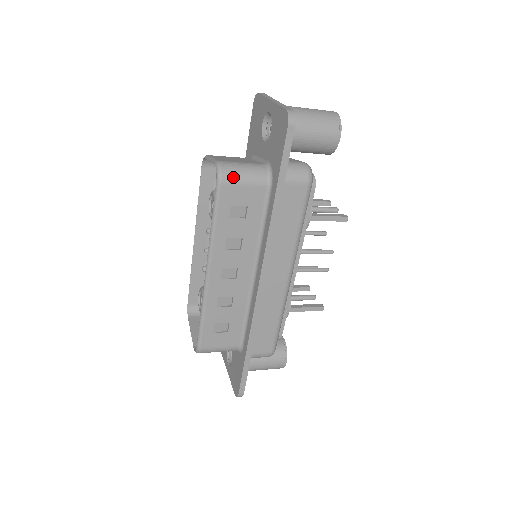
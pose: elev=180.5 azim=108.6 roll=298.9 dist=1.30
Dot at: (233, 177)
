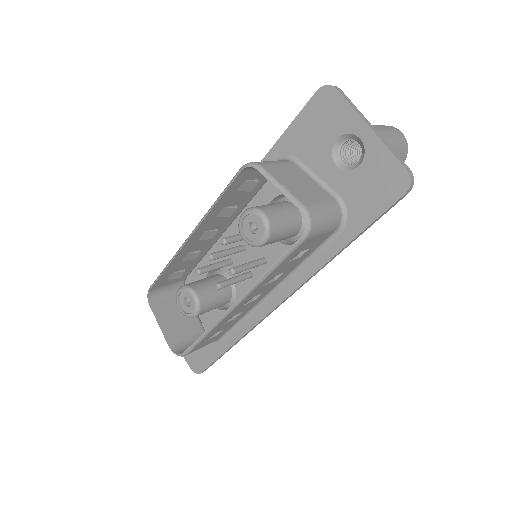
Dot at: (318, 229)
